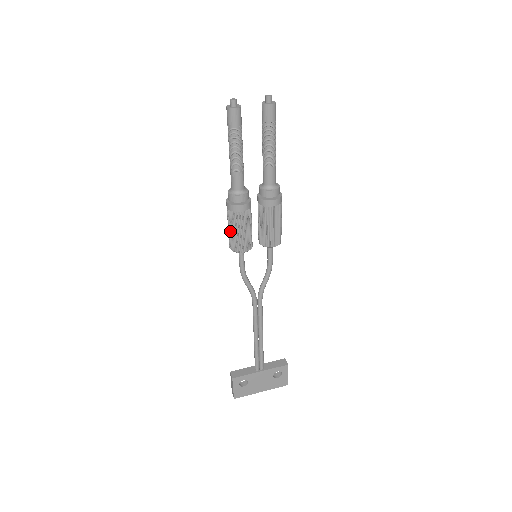
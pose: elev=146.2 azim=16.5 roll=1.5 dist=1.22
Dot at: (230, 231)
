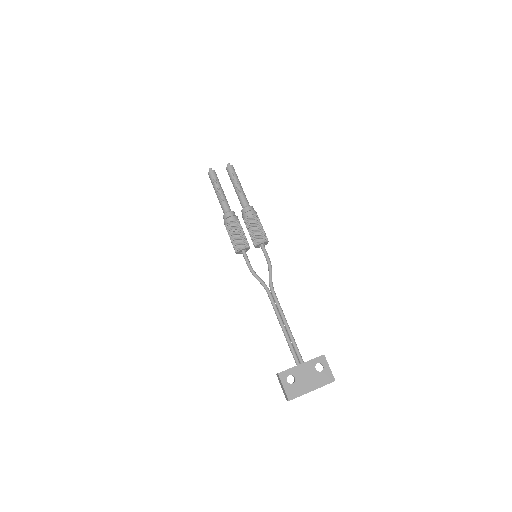
Dot at: (231, 238)
